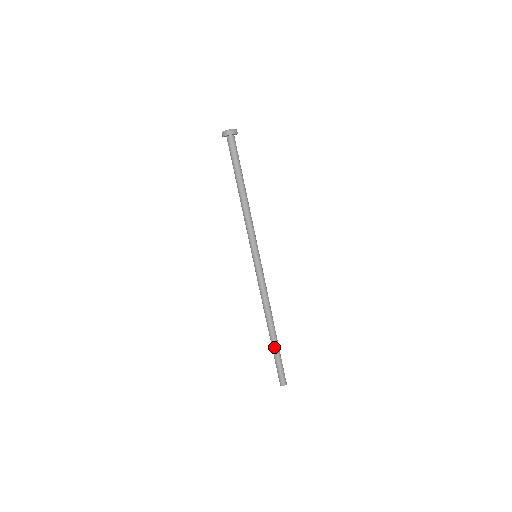
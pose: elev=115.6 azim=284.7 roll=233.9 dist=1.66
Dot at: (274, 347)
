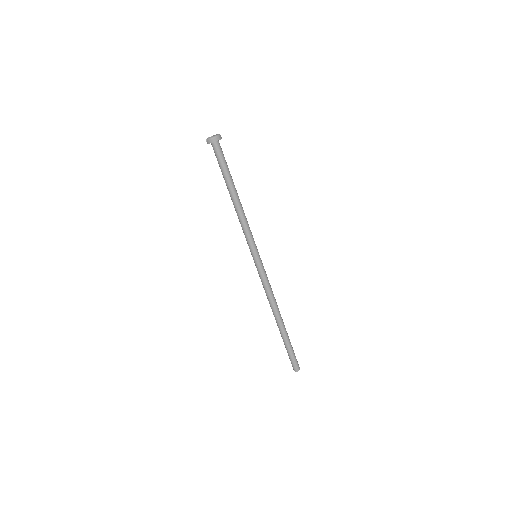
Dot at: (285, 338)
